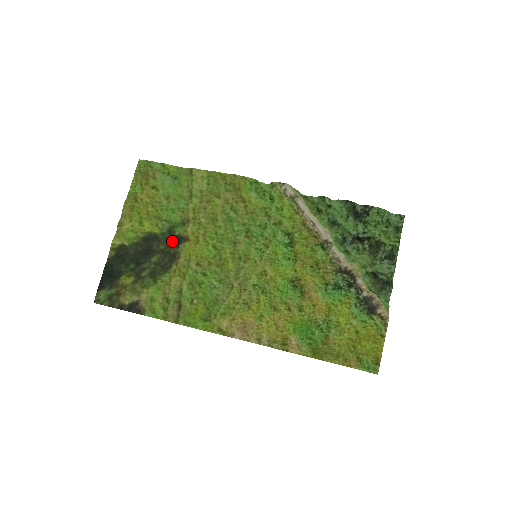
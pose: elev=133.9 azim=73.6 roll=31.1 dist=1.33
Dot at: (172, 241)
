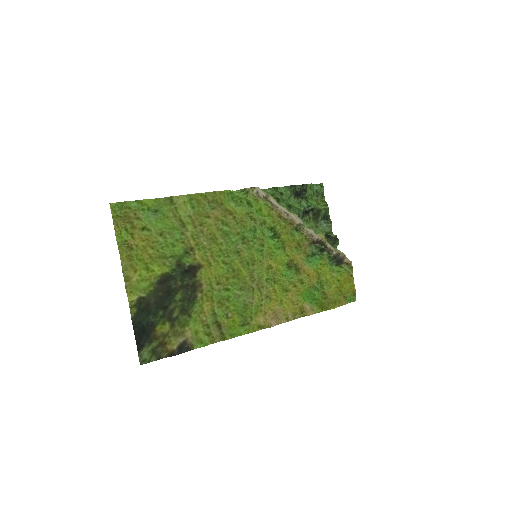
Dot at: (183, 273)
